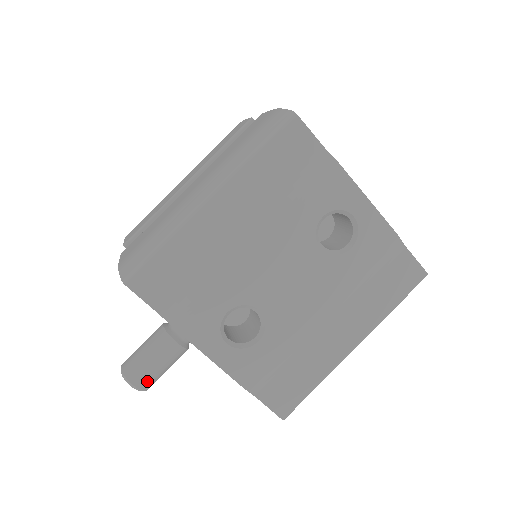
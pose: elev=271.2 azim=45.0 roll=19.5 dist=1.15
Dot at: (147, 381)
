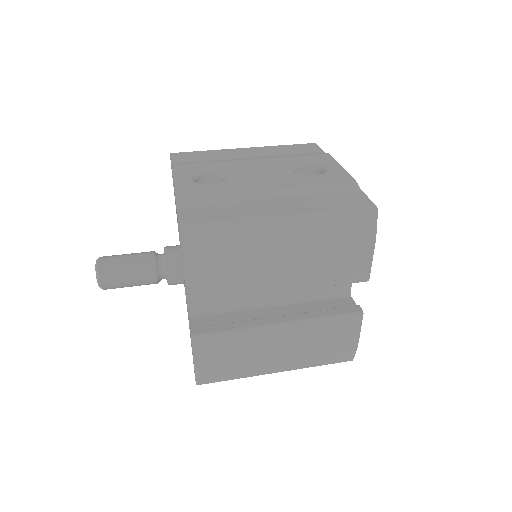
Dot at: (109, 263)
